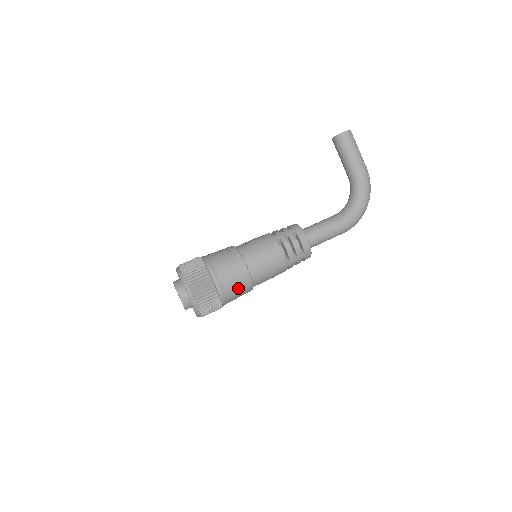
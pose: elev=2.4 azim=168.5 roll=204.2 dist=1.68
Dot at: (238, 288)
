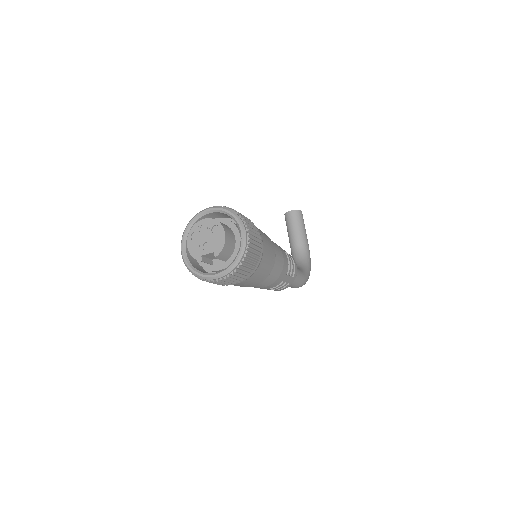
Dot at: (266, 266)
